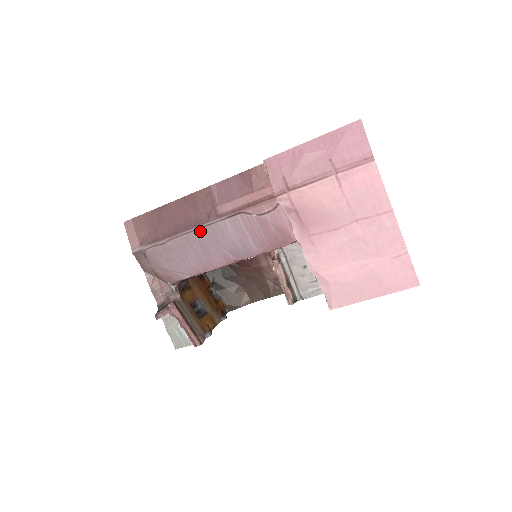
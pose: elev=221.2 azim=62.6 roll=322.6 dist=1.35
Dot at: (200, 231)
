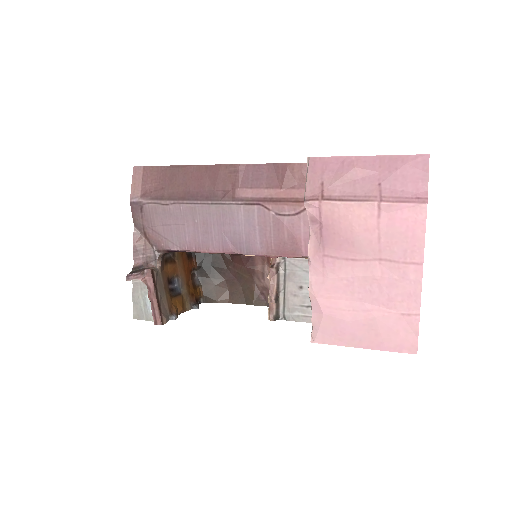
Dot at: (209, 207)
